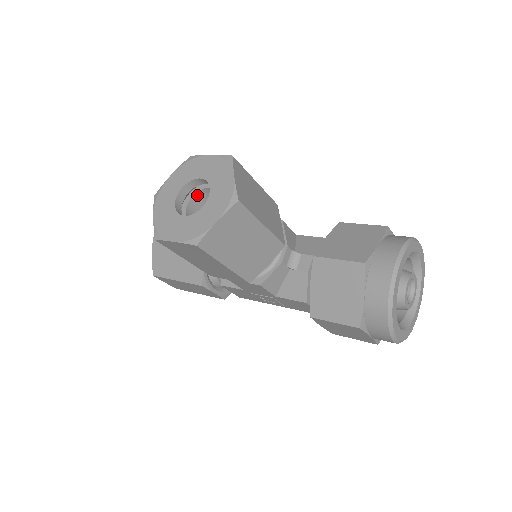
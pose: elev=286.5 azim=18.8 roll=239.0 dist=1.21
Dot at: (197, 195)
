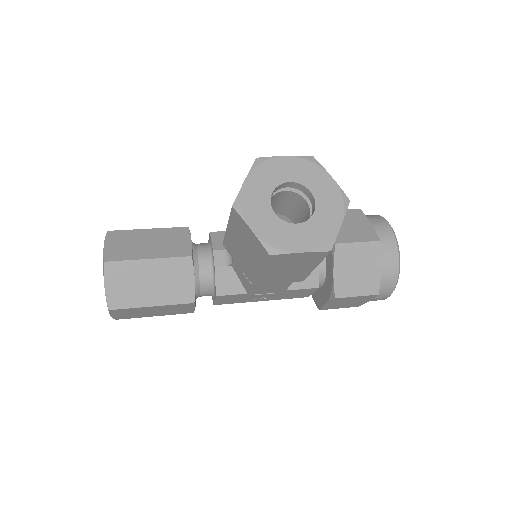
Dot at: occluded
